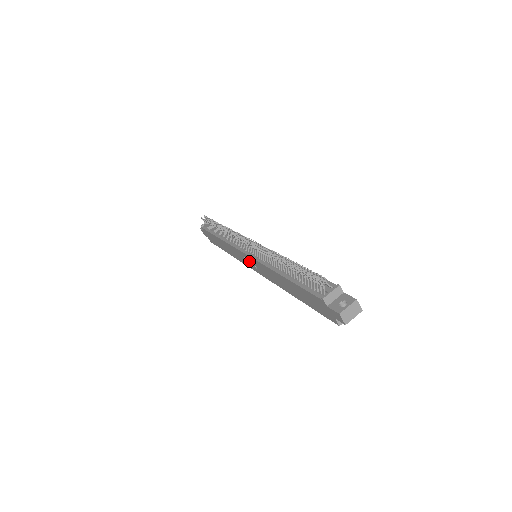
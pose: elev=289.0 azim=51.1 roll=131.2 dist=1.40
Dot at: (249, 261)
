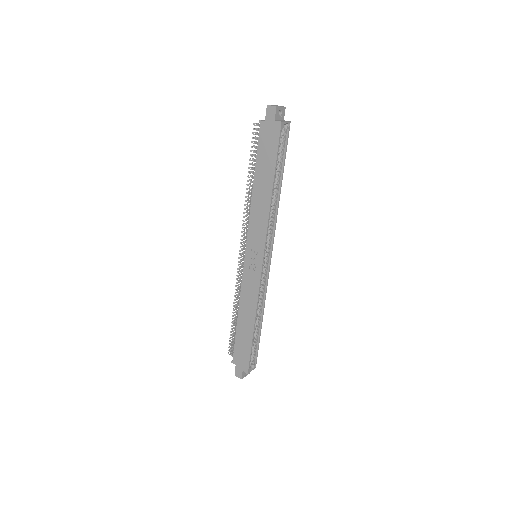
Dot at: (252, 260)
